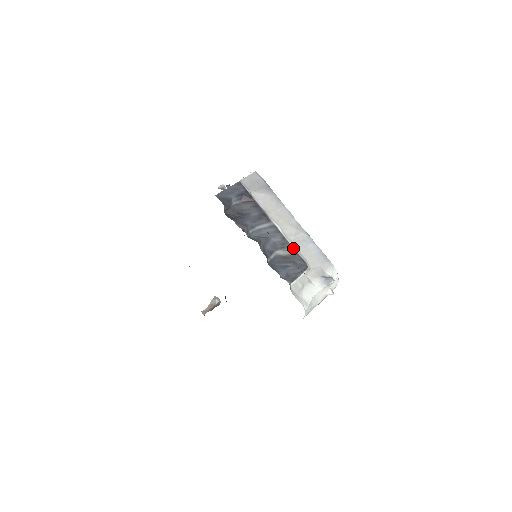
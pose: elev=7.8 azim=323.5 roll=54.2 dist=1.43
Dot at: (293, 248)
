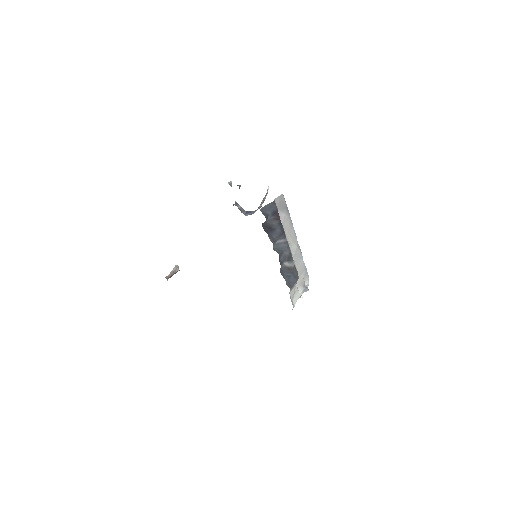
Dot at: (294, 262)
